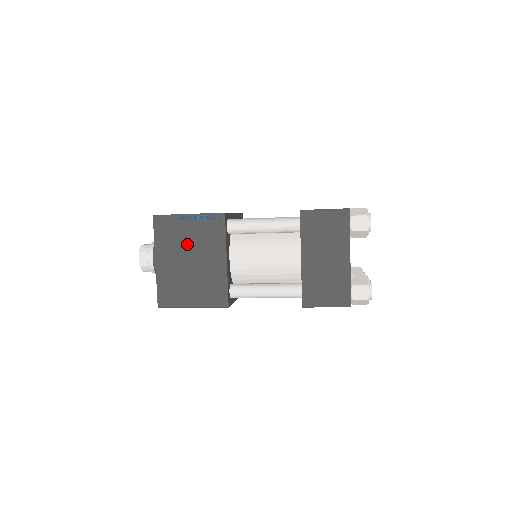
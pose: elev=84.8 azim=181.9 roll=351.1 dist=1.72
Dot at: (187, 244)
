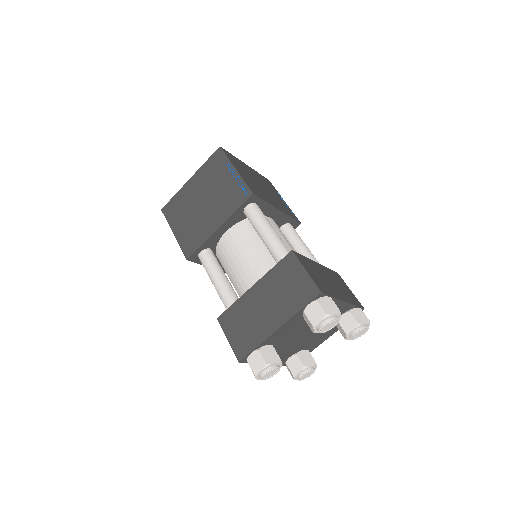
Dot at: (214, 188)
